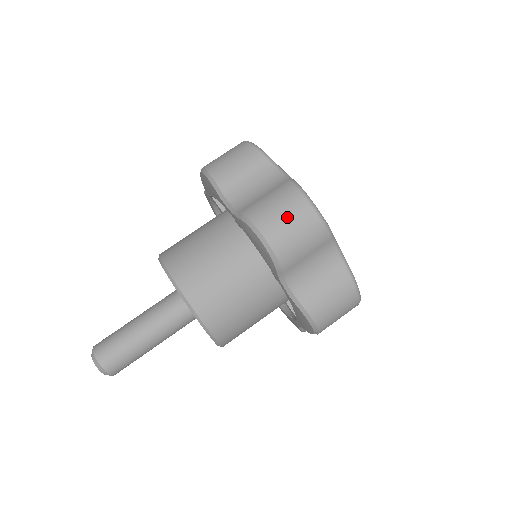
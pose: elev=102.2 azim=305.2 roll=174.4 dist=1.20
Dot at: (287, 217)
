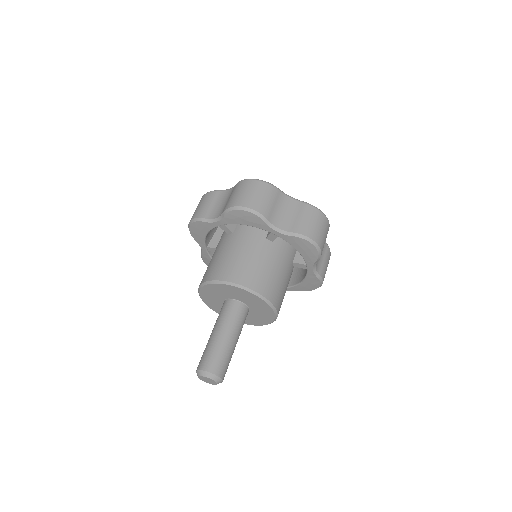
Dot at: (247, 192)
